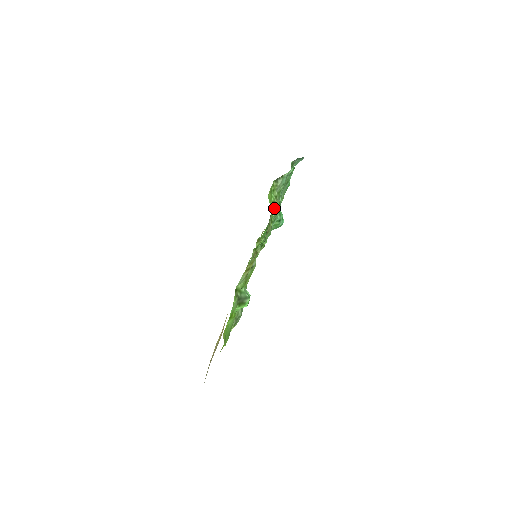
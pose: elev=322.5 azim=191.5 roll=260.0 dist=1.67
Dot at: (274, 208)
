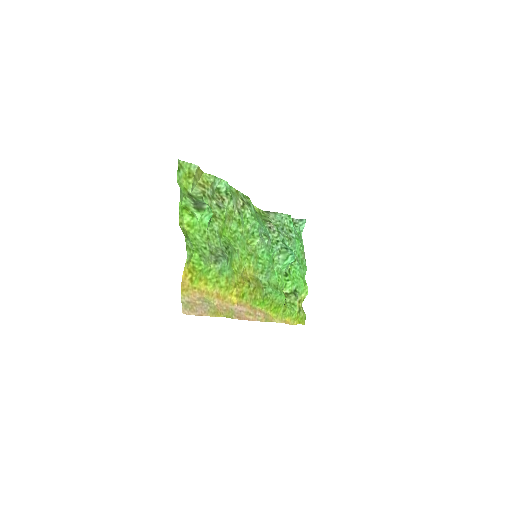
Dot at: (267, 225)
